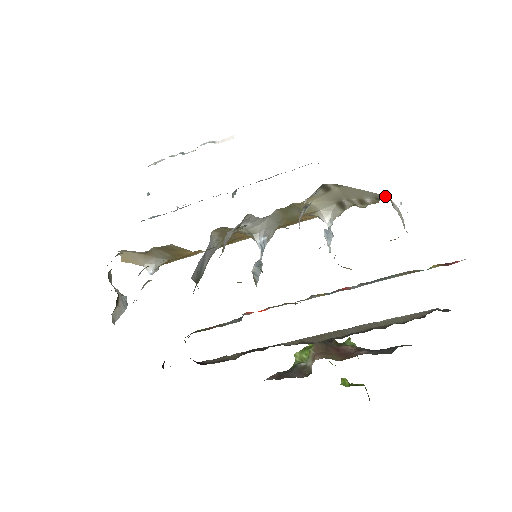
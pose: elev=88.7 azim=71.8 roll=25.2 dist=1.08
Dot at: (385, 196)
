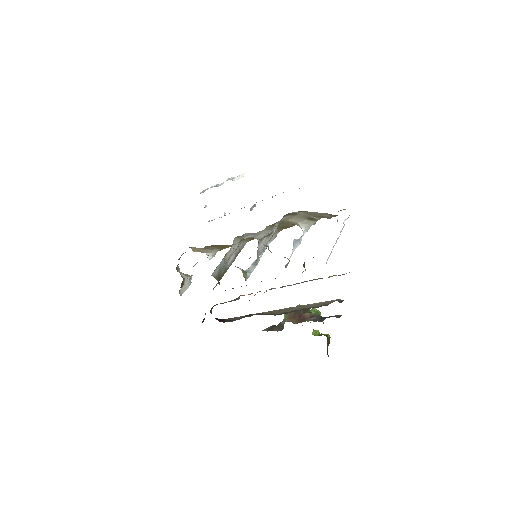
Dot at: (335, 215)
